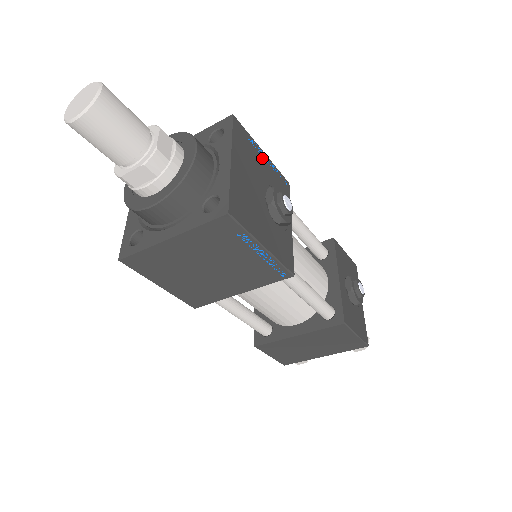
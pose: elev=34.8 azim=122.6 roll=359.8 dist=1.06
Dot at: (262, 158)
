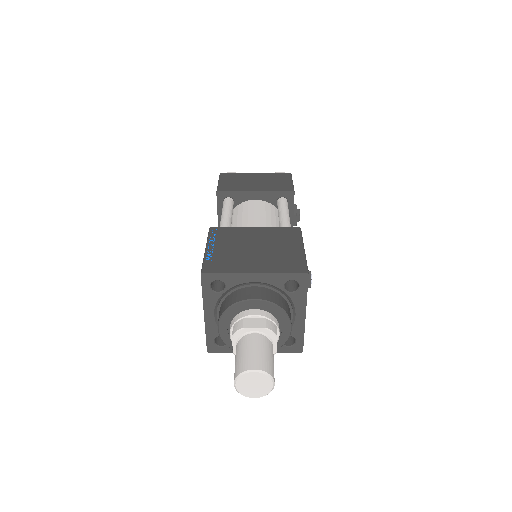
Dot at: occluded
